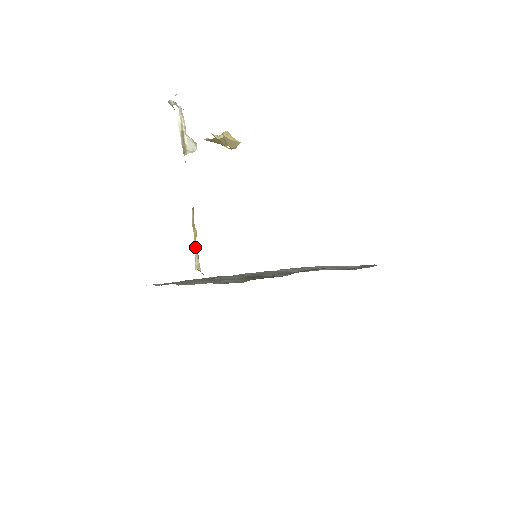
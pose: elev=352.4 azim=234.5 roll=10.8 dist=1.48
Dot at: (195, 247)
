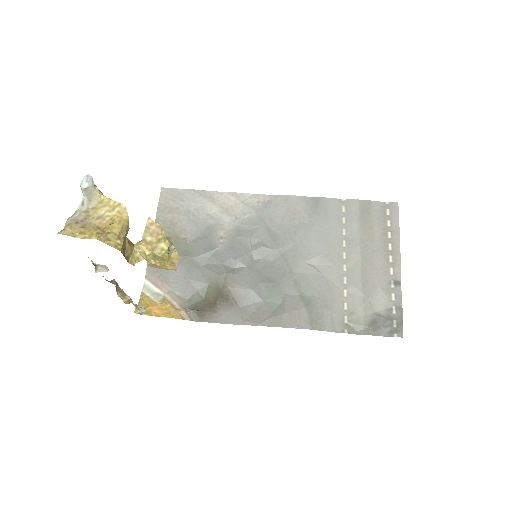
Dot at: (130, 302)
